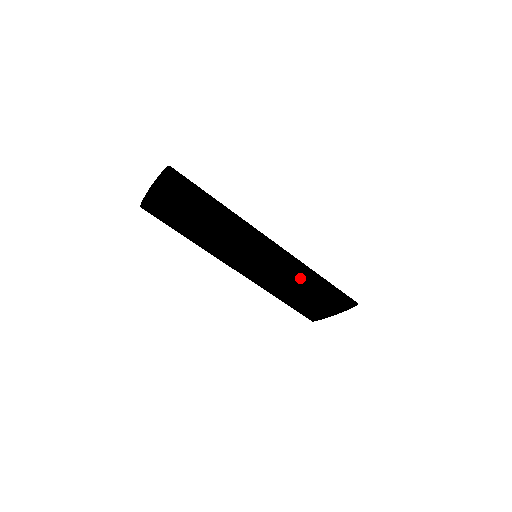
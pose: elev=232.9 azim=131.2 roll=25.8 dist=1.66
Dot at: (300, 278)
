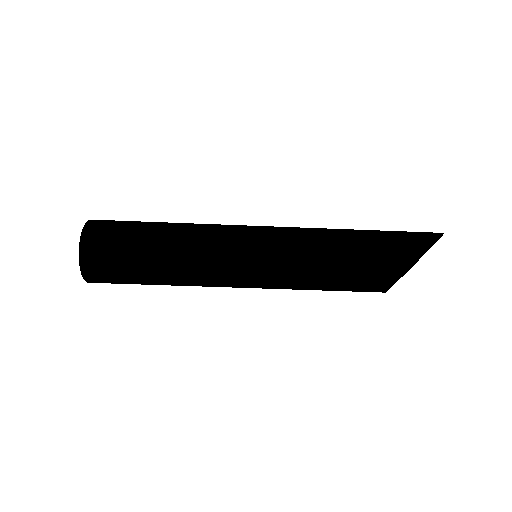
Dot at: (321, 256)
